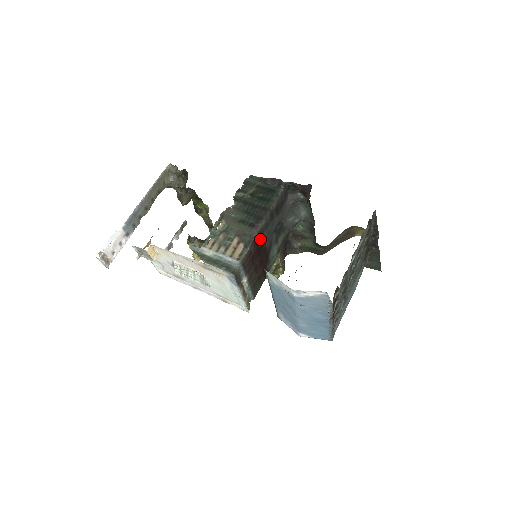
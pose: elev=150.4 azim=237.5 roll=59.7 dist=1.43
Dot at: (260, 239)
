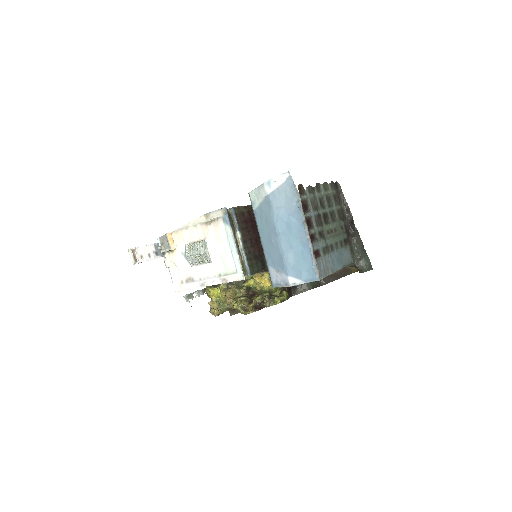
Dot at: occluded
